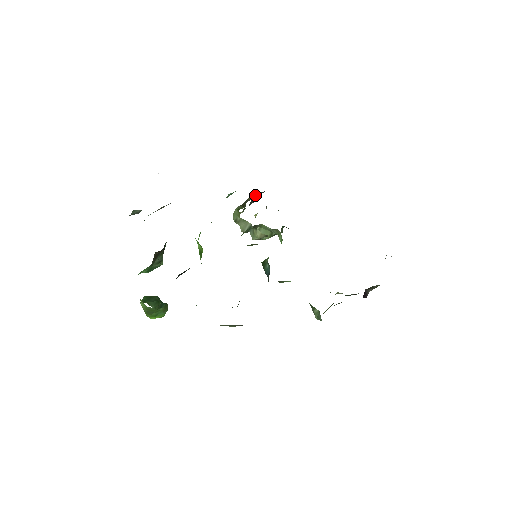
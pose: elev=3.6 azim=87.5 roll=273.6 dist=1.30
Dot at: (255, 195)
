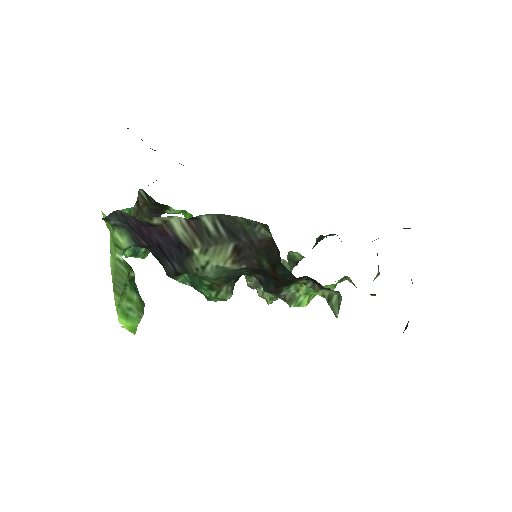
Dot at: occluded
